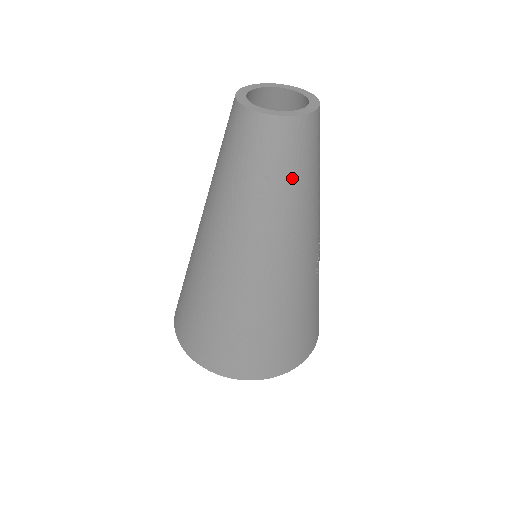
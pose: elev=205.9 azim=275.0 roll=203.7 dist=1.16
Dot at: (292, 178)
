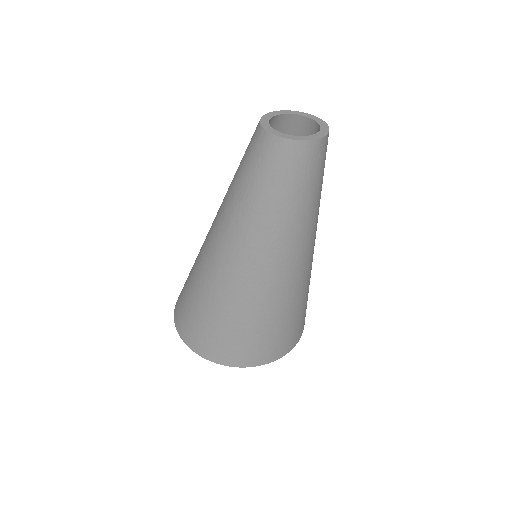
Dot at: (316, 185)
